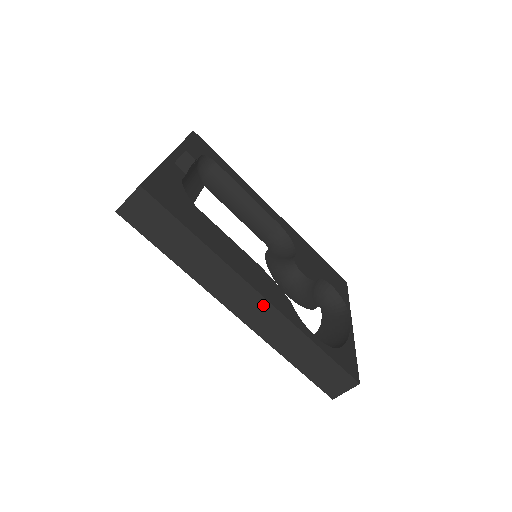
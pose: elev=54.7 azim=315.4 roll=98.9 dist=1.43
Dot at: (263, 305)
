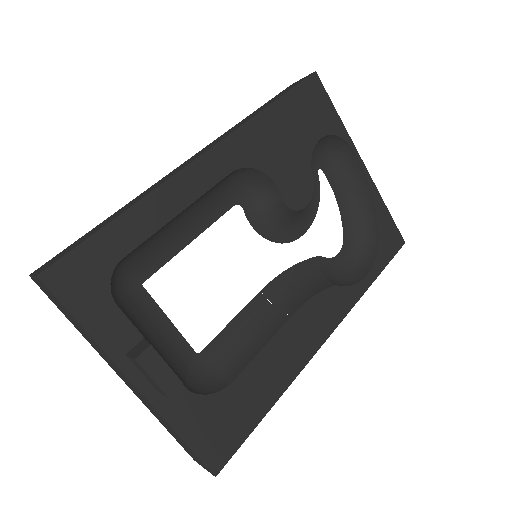
Dot at: occluded
